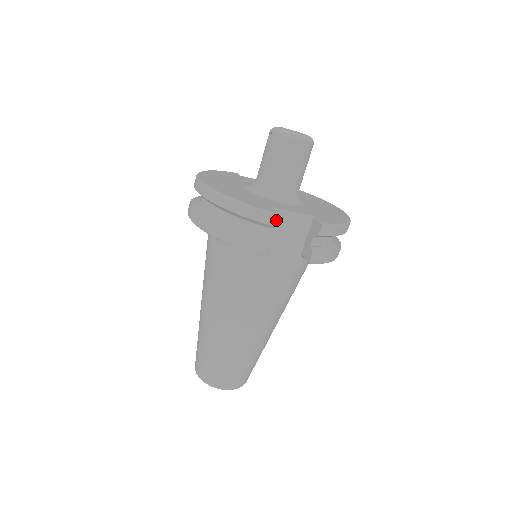
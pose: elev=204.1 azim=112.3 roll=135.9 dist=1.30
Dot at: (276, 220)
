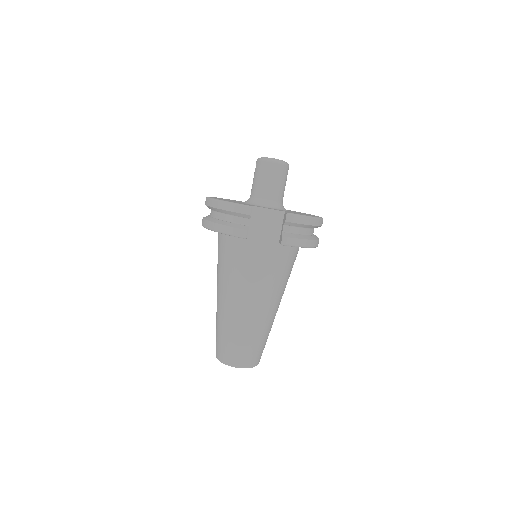
Dot at: (250, 210)
